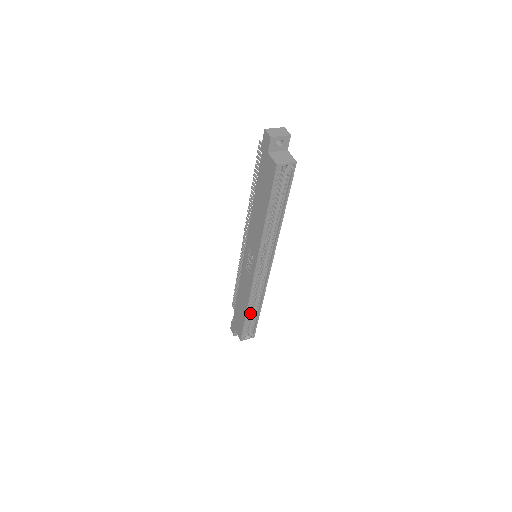
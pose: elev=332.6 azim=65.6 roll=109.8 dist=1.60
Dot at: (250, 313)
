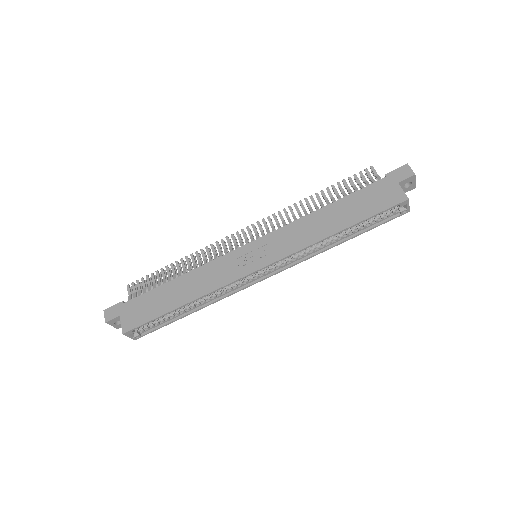
Dot at: occluded
